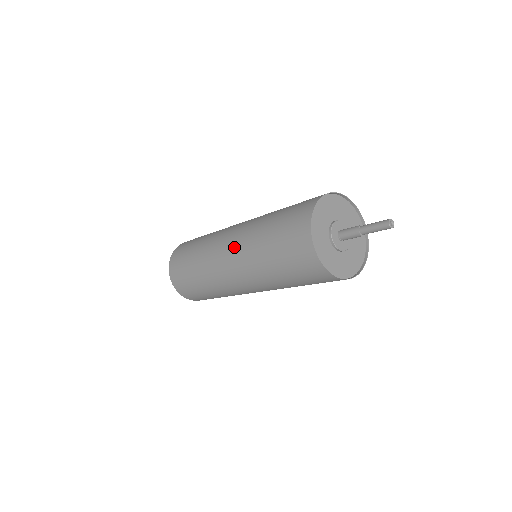
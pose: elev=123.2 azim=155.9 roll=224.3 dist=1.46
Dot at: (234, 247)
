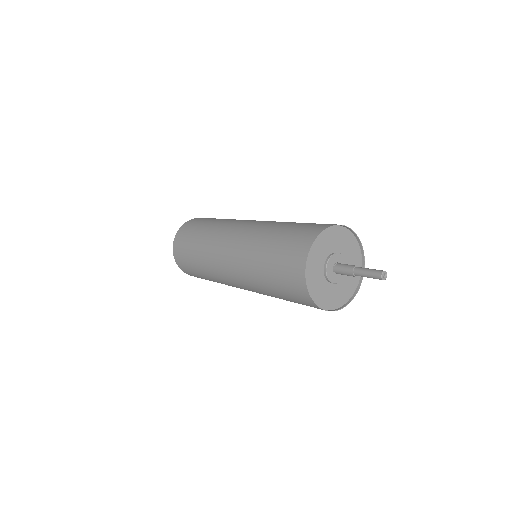
Dot at: (252, 224)
